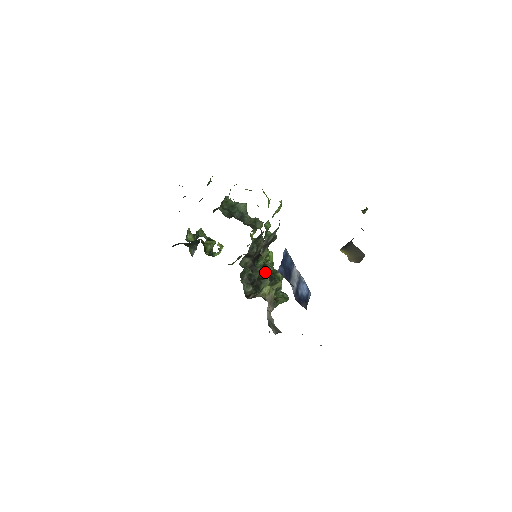
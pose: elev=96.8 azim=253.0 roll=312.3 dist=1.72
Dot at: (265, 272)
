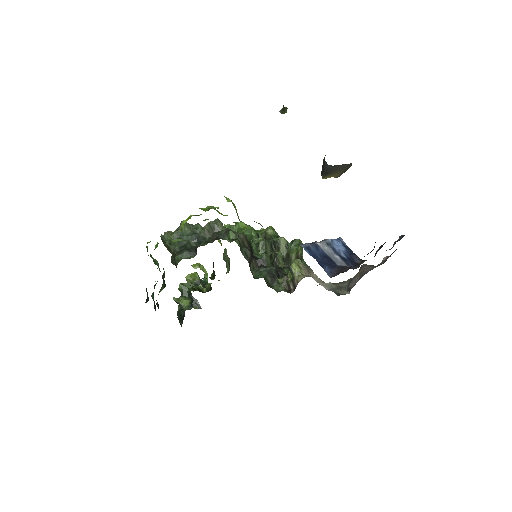
Dot at: occluded
